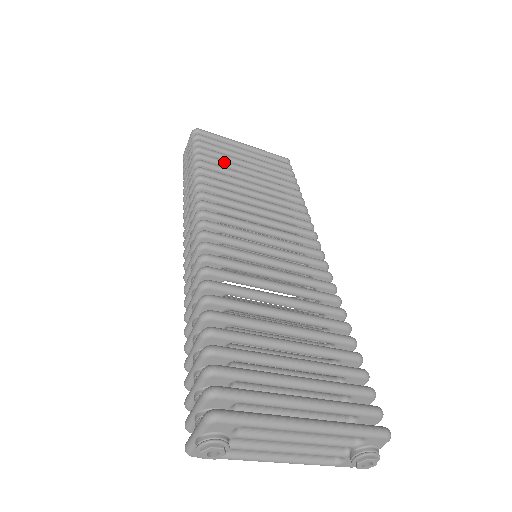
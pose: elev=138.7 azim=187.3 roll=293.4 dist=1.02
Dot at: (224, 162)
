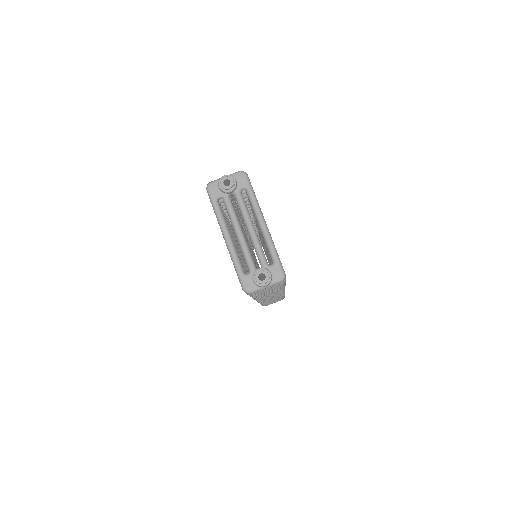
Dot at: occluded
